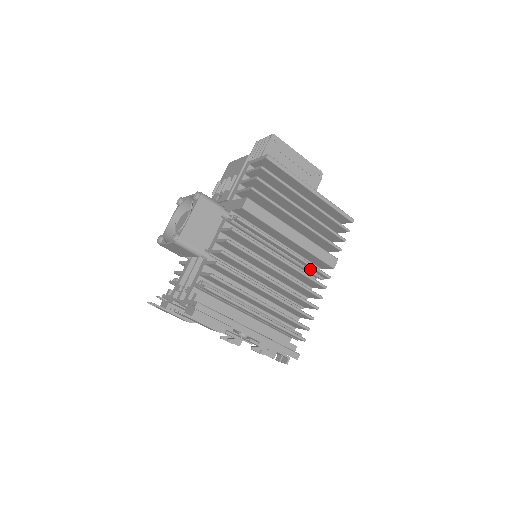
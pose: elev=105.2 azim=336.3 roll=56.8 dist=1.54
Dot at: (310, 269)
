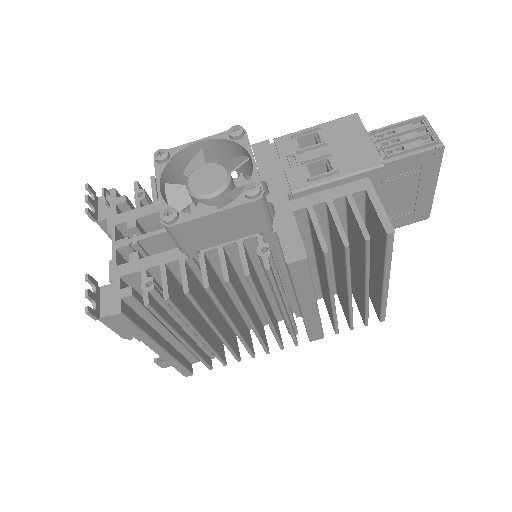
Dot at: occluded
